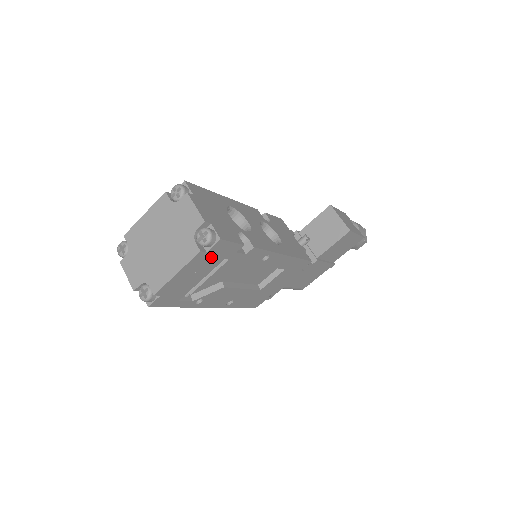
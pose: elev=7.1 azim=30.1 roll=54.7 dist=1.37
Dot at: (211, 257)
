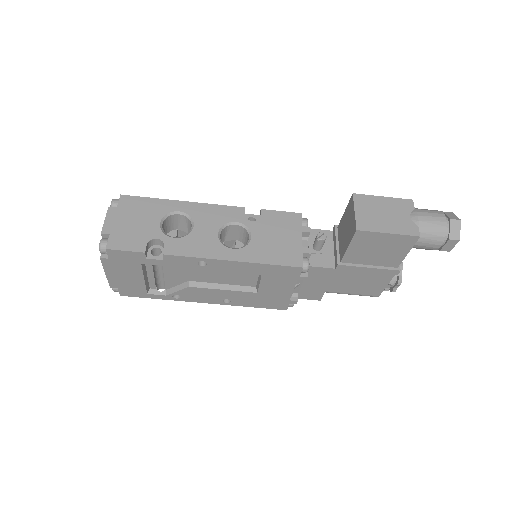
Dot at: (122, 262)
